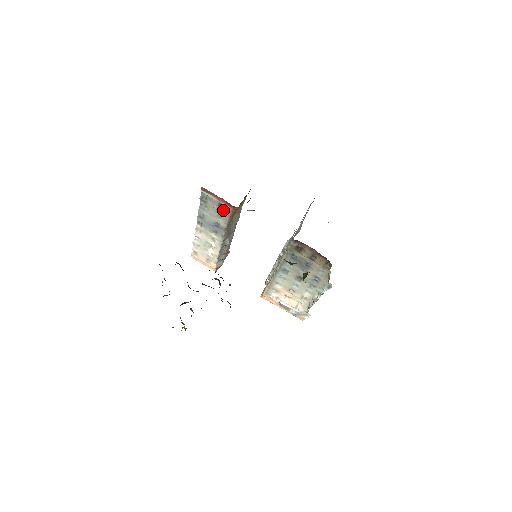
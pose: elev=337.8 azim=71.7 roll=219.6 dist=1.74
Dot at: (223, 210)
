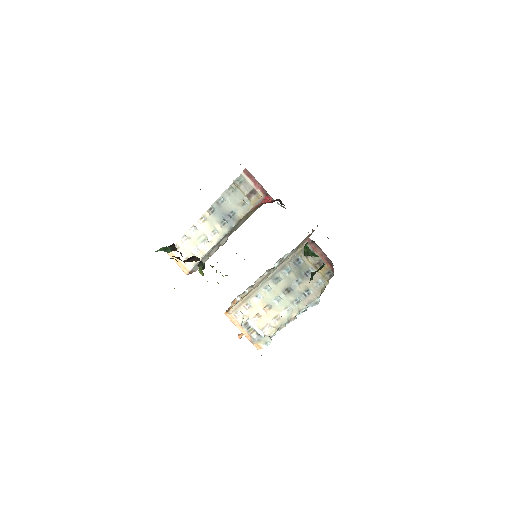
Dot at: (252, 197)
